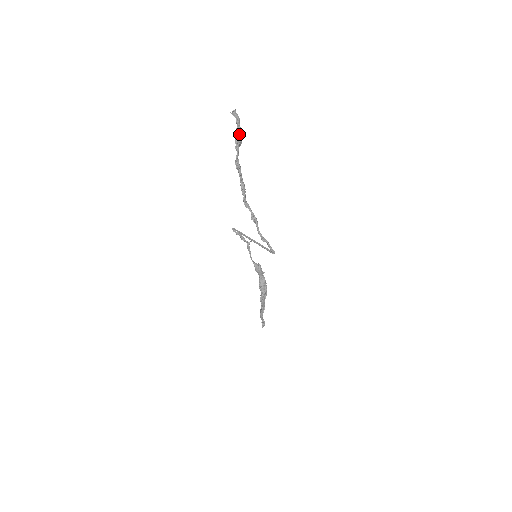
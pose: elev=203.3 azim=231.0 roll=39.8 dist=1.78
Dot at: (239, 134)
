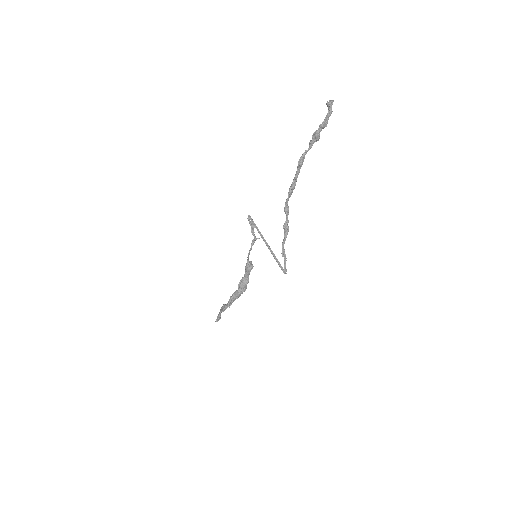
Dot at: (321, 129)
